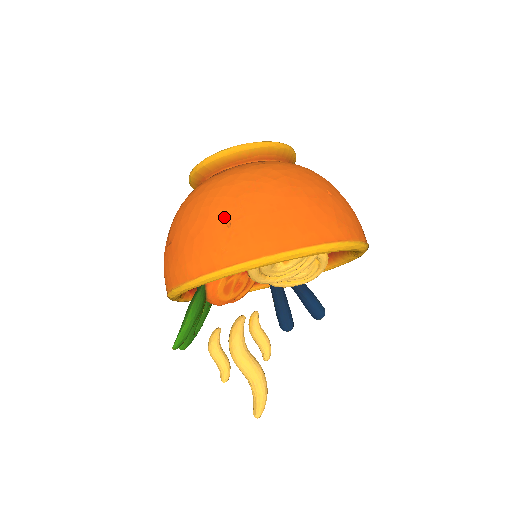
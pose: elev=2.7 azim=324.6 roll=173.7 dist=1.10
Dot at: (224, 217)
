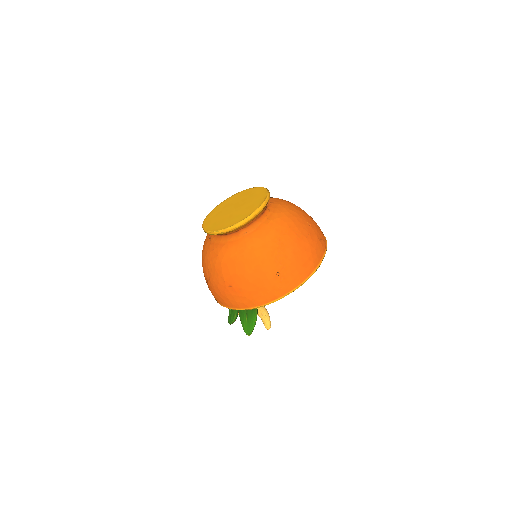
Dot at: (273, 270)
